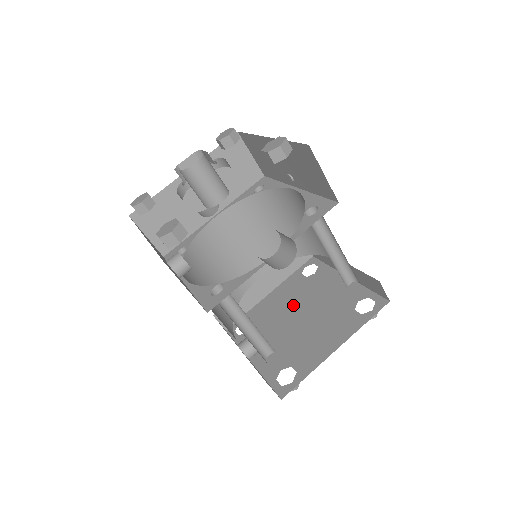
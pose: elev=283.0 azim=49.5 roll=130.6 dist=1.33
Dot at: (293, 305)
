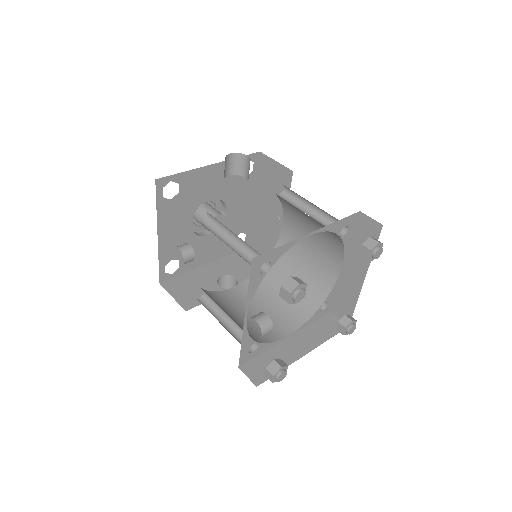
Dot at: occluded
